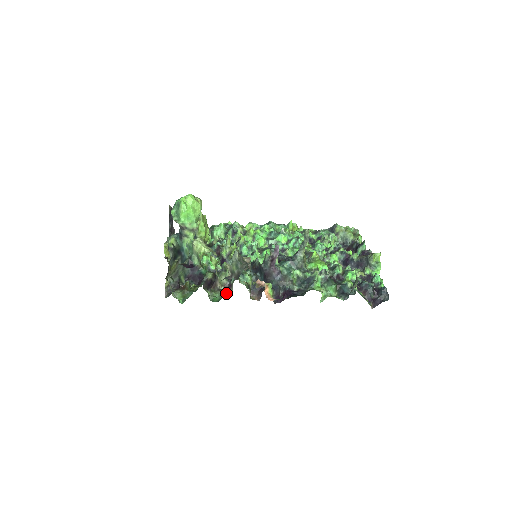
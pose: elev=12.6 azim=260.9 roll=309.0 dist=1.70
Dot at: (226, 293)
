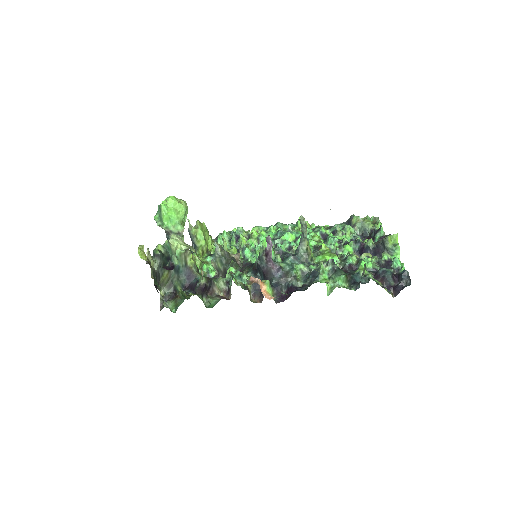
Dot at: occluded
